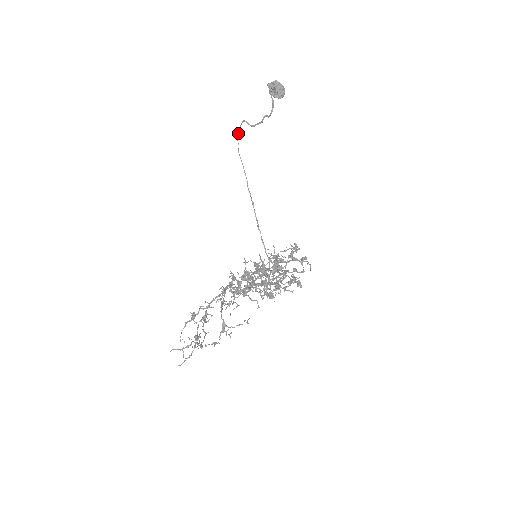
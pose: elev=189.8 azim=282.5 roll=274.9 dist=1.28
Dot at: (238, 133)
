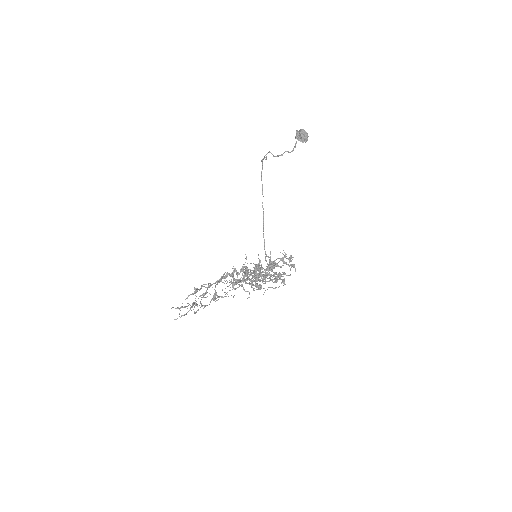
Dot at: occluded
